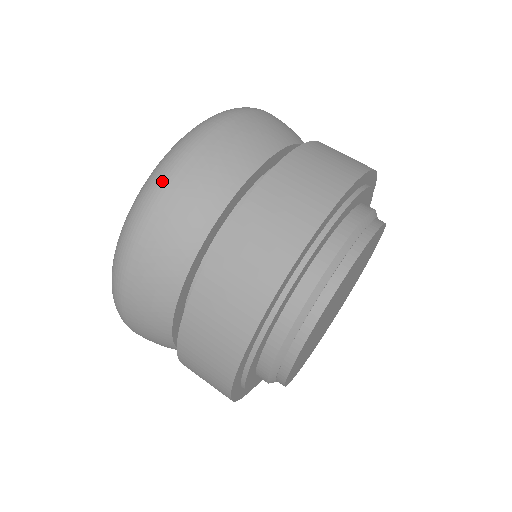
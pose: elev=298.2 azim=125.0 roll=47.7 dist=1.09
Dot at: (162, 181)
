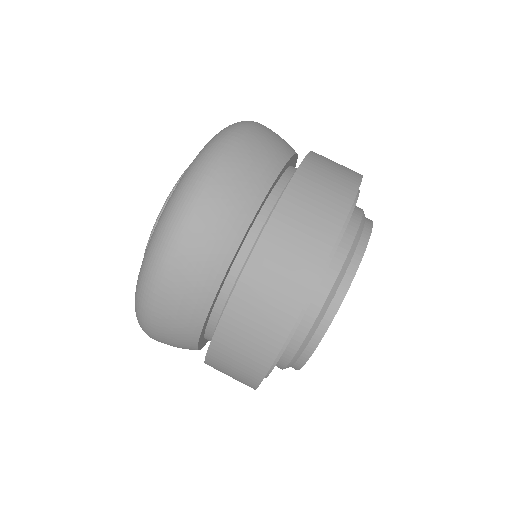
Dot at: (162, 263)
